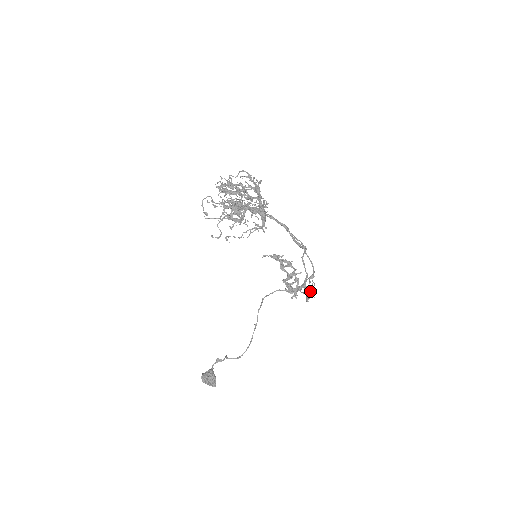
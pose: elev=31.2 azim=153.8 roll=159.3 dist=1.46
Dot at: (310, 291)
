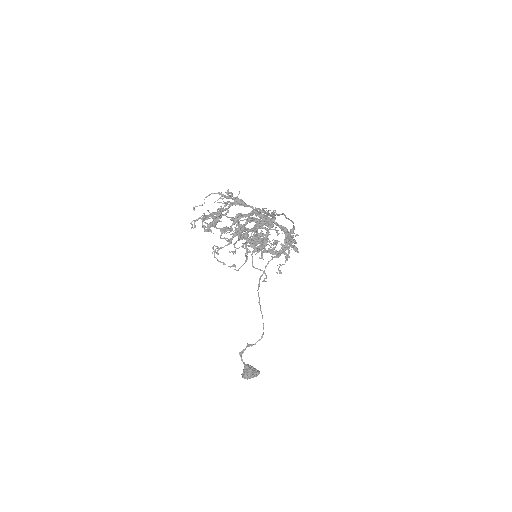
Dot at: (293, 242)
